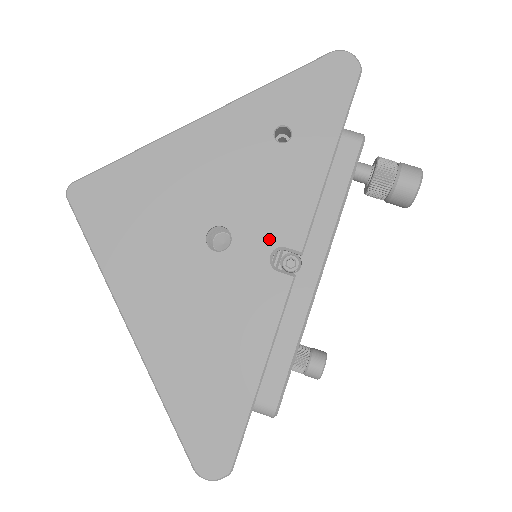
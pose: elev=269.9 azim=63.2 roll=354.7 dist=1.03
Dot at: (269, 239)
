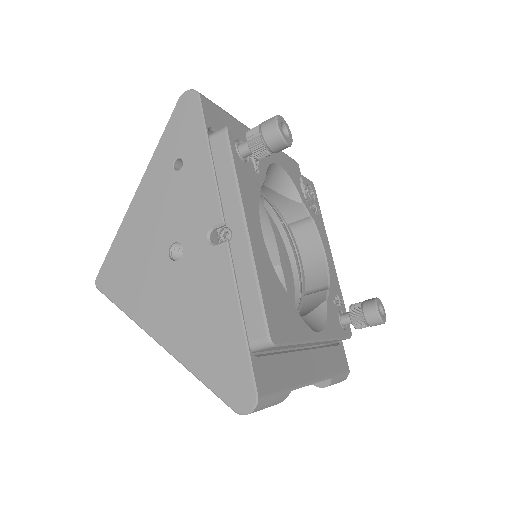
Dot at: (201, 230)
